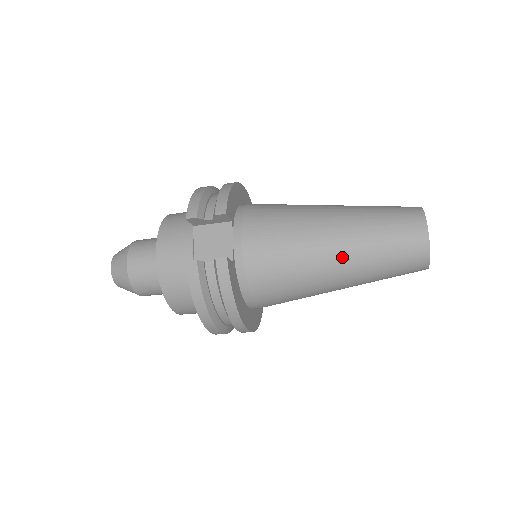
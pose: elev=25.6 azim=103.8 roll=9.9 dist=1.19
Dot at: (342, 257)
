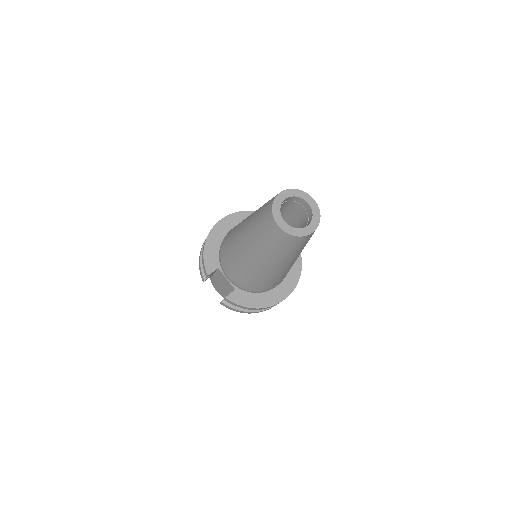
Dot at: (265, 263)
